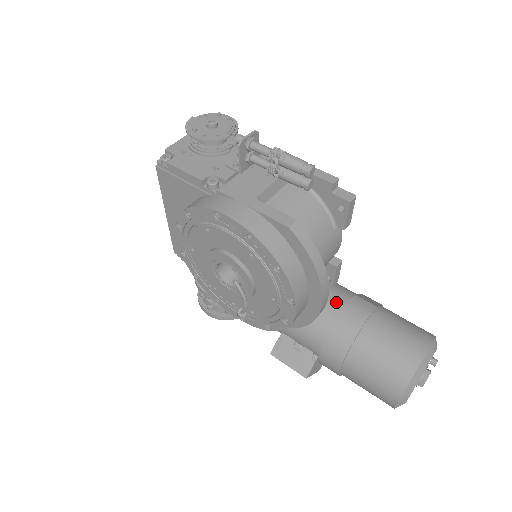
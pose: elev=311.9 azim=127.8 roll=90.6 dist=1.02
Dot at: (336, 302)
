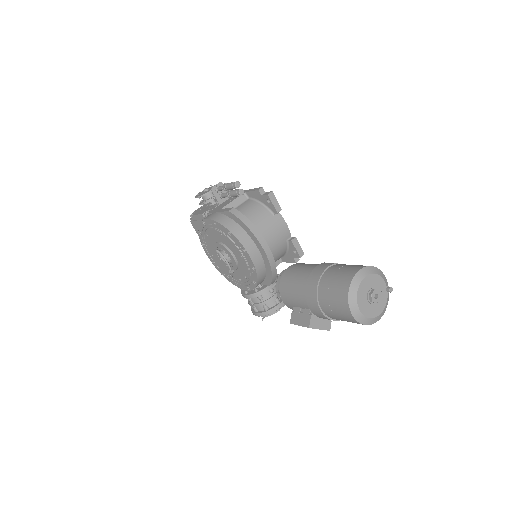
Dot at: (311, 270)
